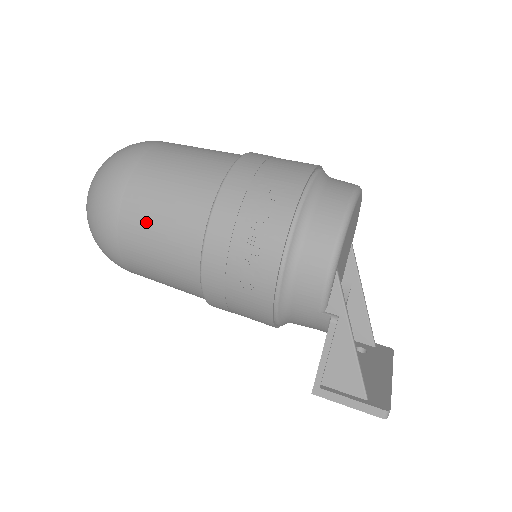
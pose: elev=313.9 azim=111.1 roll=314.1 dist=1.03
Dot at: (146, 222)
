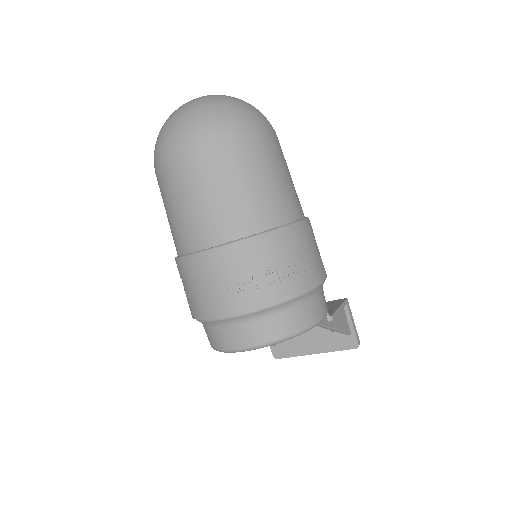
Dot at: occluded
